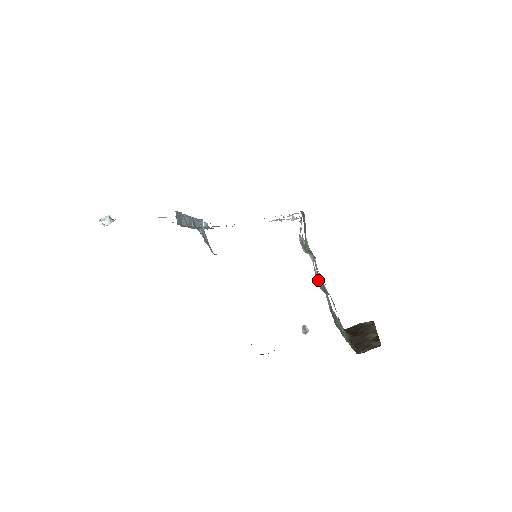
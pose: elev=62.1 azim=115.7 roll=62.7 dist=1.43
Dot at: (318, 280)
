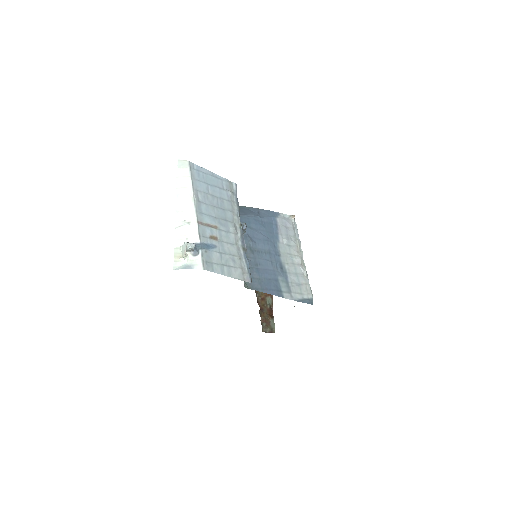
Dot at: occluded
